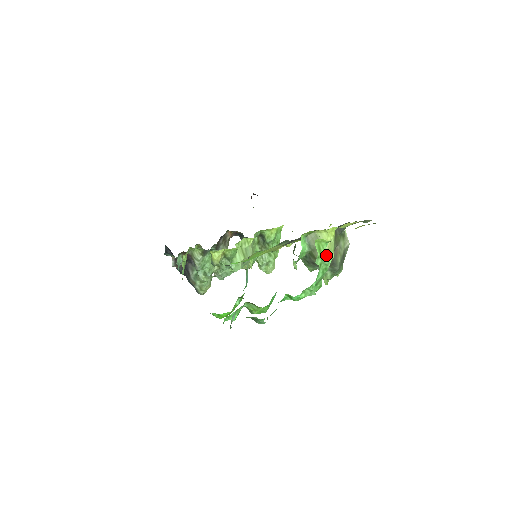
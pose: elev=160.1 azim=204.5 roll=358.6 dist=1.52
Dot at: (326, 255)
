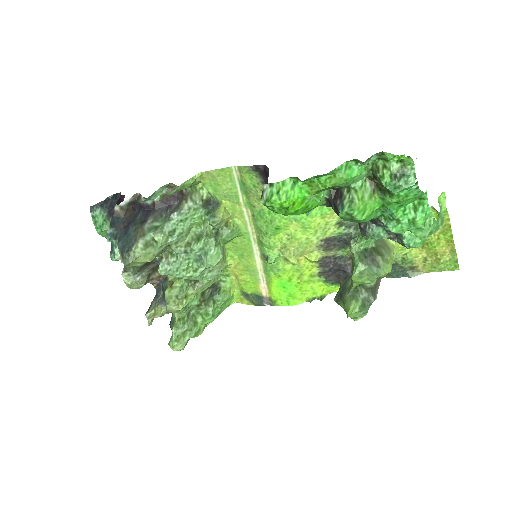
Dot at: occluded
